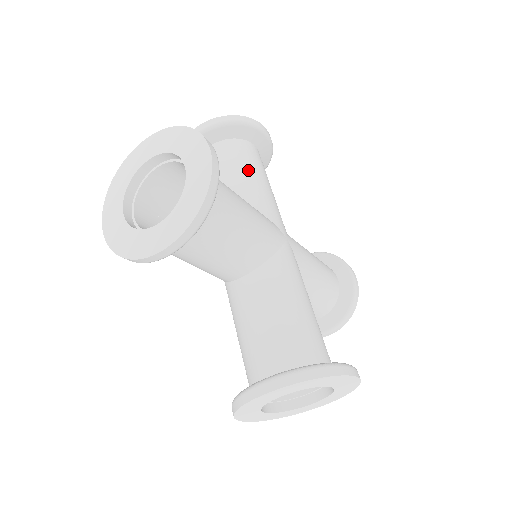
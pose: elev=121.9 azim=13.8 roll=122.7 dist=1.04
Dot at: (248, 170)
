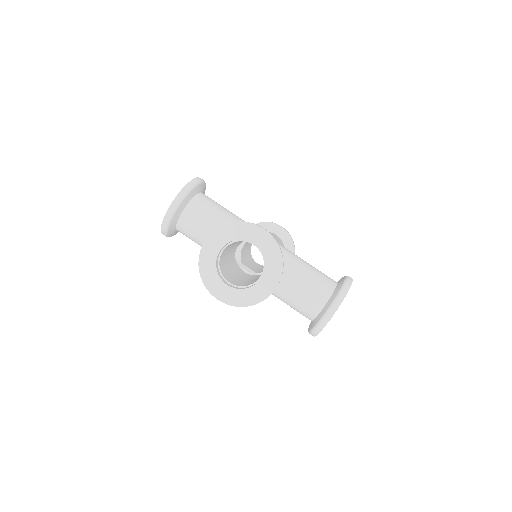
Dot at: occluded
